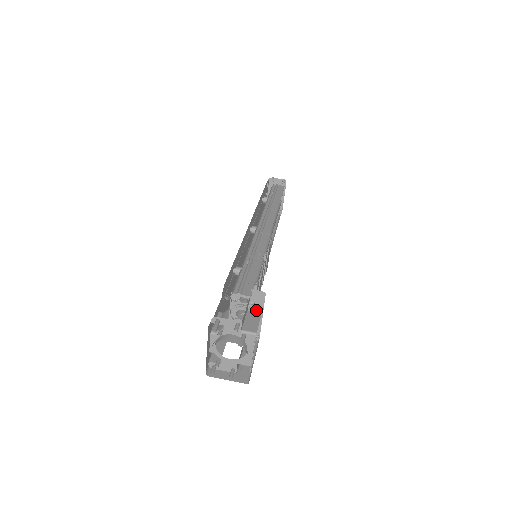
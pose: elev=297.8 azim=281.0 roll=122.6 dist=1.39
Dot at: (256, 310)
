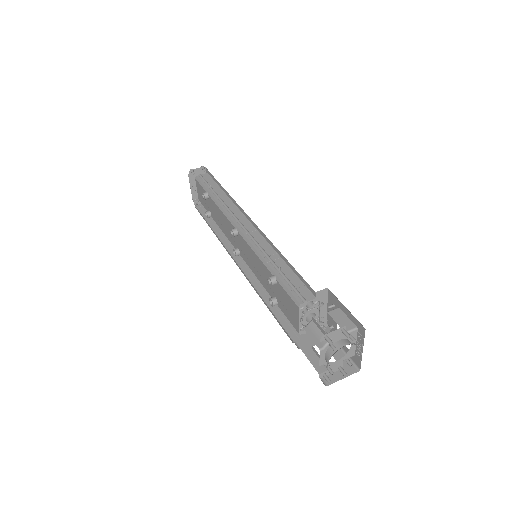
Dot at: (329, 307)
